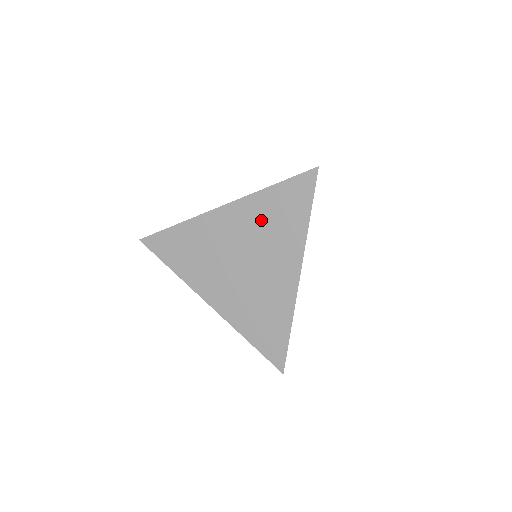
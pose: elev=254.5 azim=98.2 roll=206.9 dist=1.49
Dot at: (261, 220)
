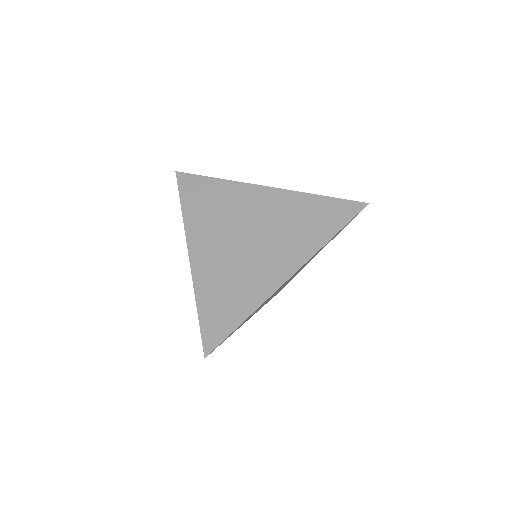
Dot at: (290, 215)
